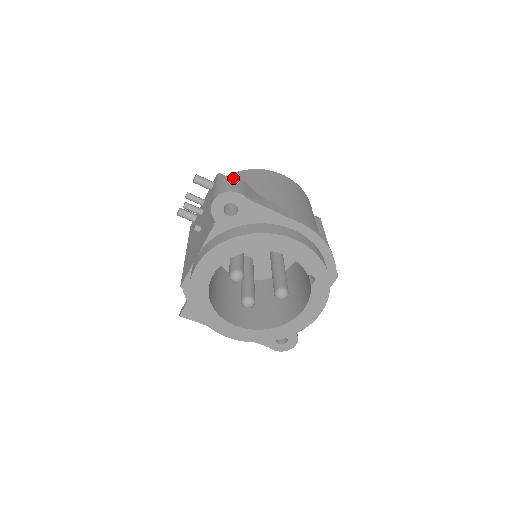
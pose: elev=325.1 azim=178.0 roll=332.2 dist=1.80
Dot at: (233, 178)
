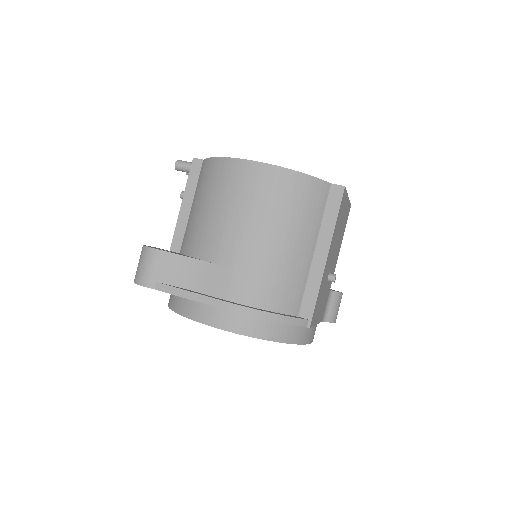
Dot at: (146, 252)
